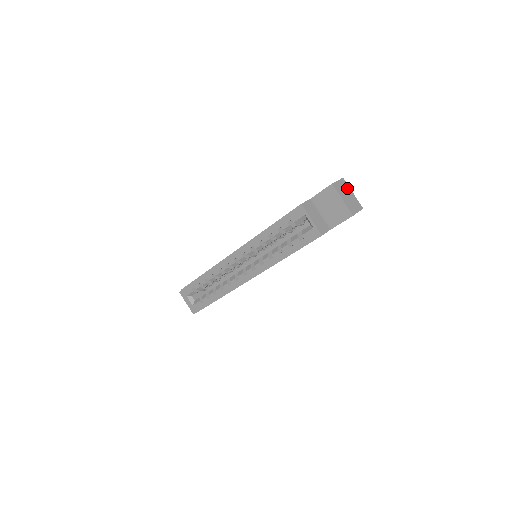
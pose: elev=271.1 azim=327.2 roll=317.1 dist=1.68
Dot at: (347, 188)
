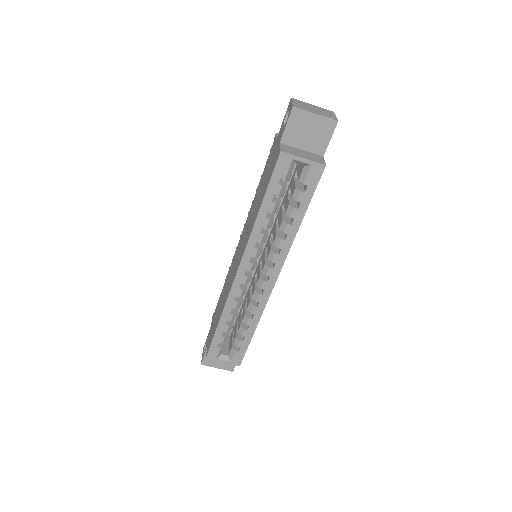
Dot at: (304, 104)
